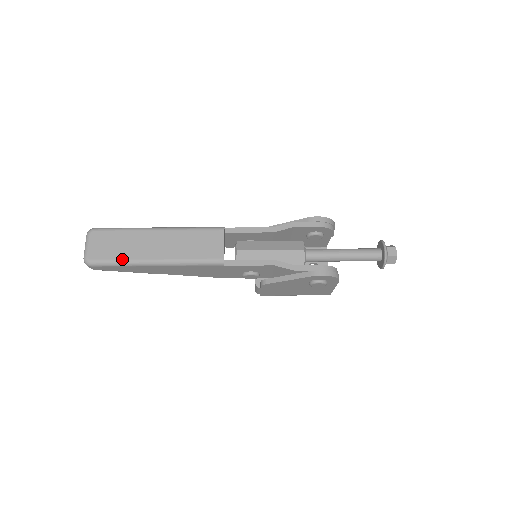
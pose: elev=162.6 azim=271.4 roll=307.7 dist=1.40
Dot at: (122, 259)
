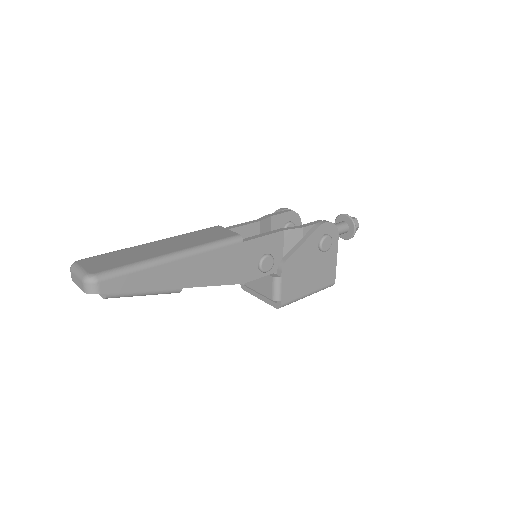
Dot at: (135, 262)
